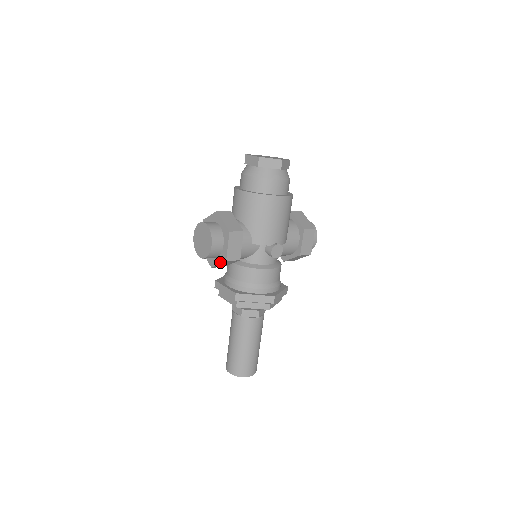
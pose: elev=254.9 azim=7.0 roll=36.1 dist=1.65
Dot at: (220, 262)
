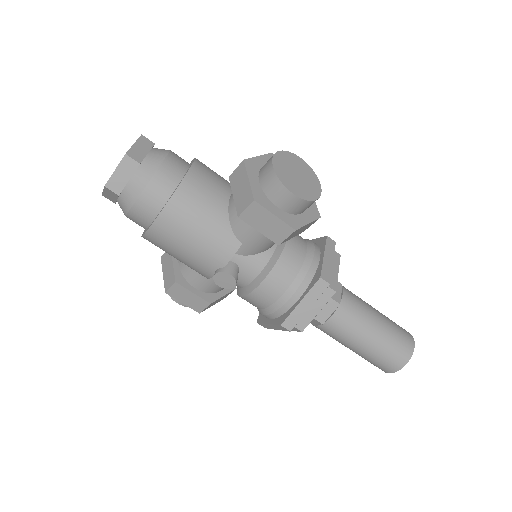
Dot at: occluded
